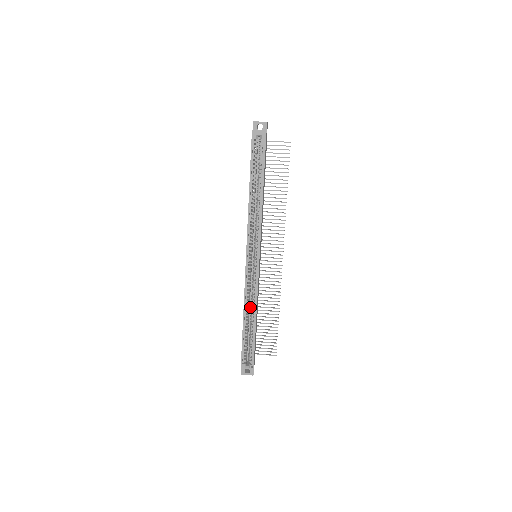
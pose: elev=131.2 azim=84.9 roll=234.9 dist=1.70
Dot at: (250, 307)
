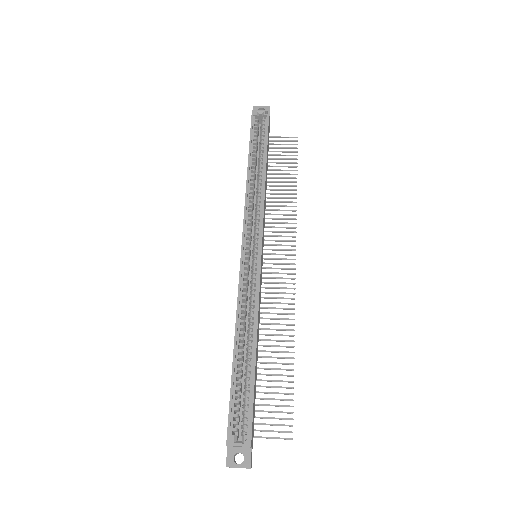
Dot at: (246, 335)
